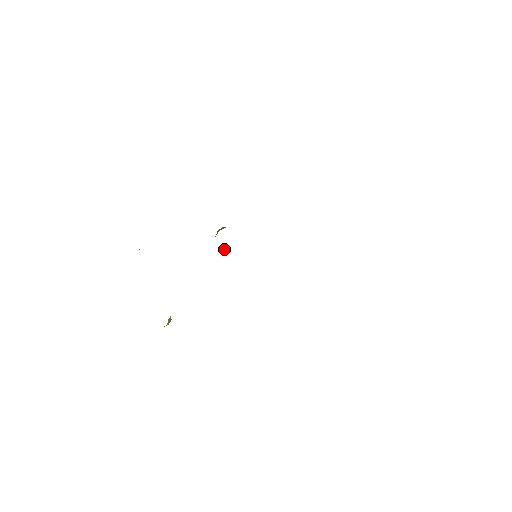
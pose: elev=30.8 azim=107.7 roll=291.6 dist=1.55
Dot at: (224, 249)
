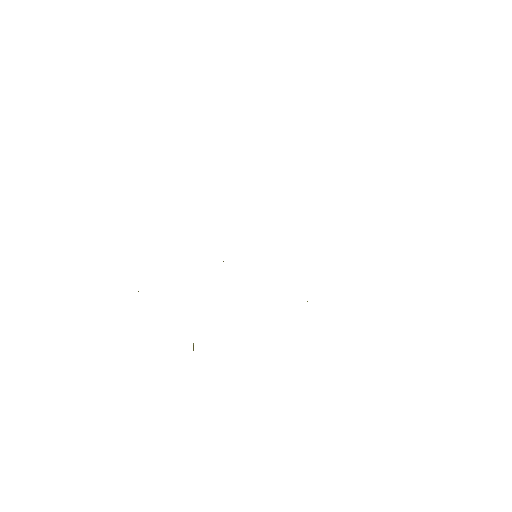
Dot at: occluded
